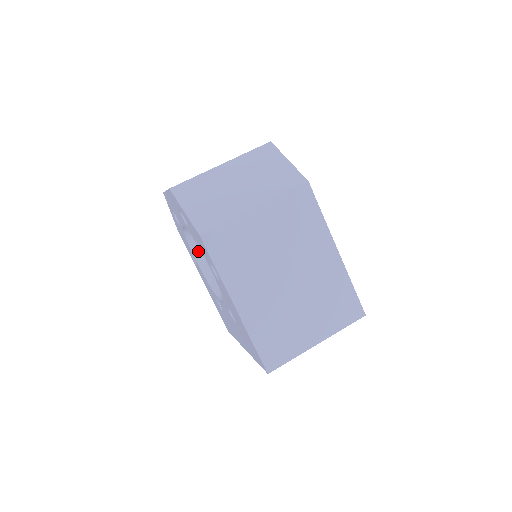
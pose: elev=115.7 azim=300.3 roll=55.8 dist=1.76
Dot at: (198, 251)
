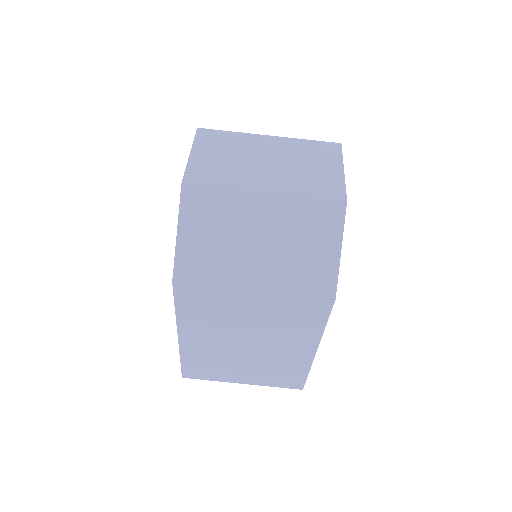
Dot at: occluded
